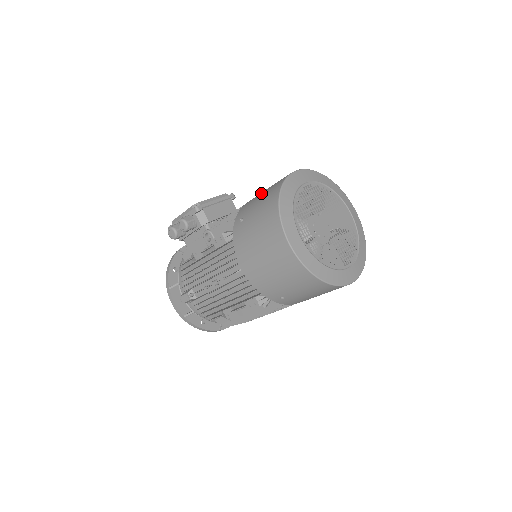
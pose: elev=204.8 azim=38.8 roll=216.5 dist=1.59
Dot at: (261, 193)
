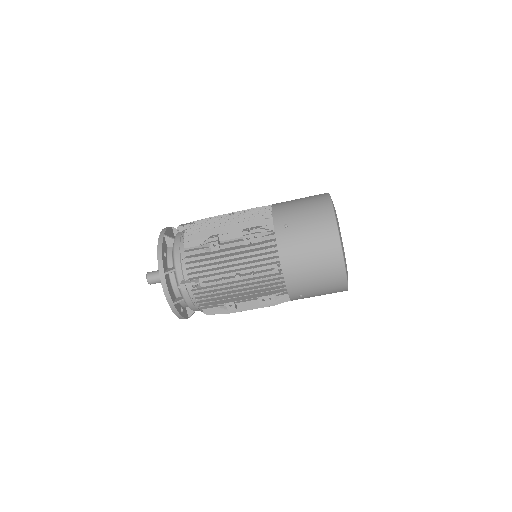
Dot at: occluded
